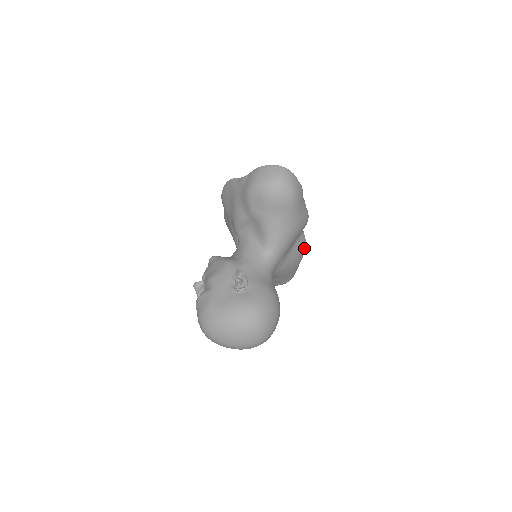
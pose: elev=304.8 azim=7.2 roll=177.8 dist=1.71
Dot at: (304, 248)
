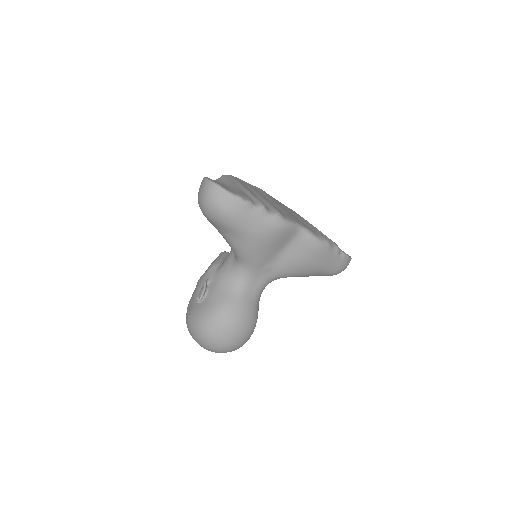
Dot at: (315, 248)
